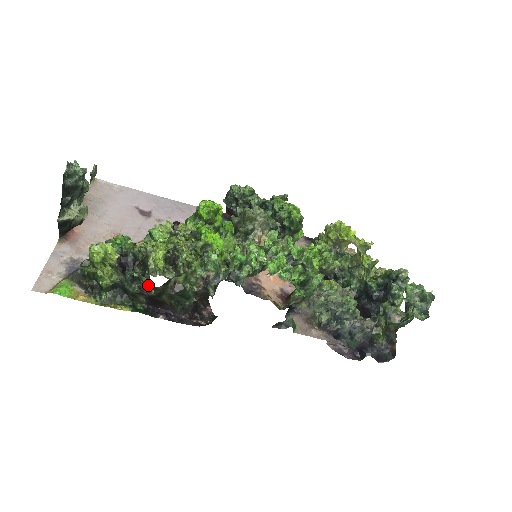
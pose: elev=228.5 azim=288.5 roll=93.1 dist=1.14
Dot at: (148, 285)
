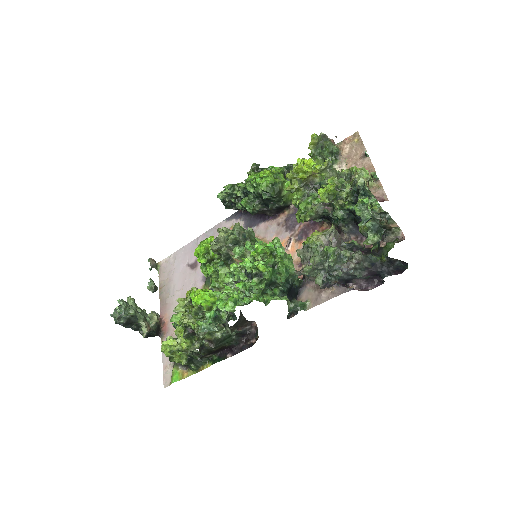
Dot at: (199, 352)
